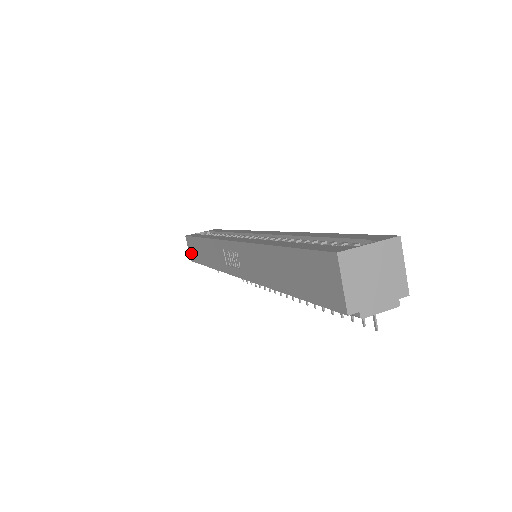
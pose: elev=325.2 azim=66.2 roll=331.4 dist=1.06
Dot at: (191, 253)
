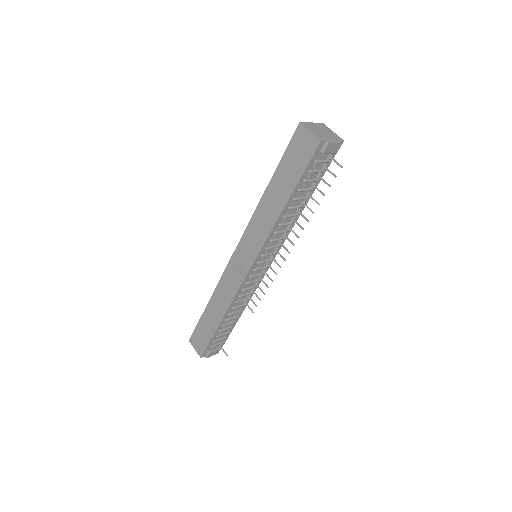
Dot at: (199, 347)
